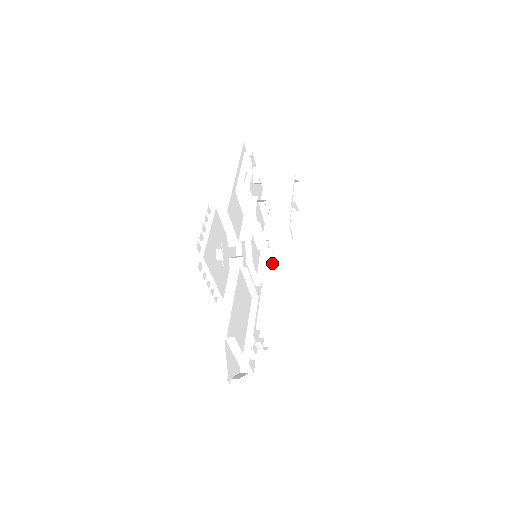
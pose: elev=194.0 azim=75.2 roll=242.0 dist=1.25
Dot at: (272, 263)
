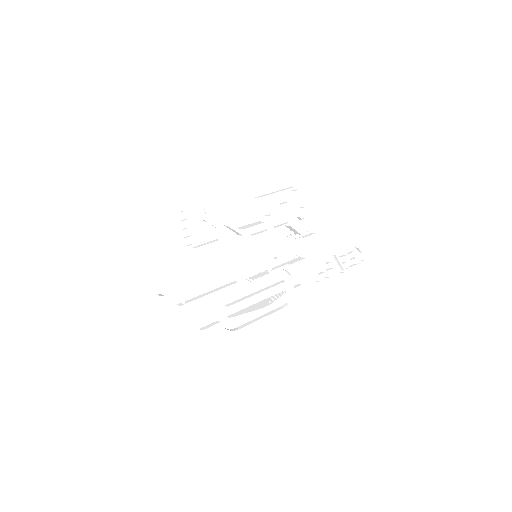
Dot at: (292, 292)
